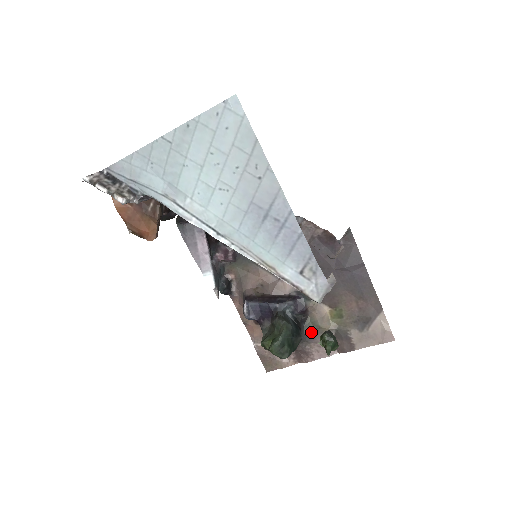
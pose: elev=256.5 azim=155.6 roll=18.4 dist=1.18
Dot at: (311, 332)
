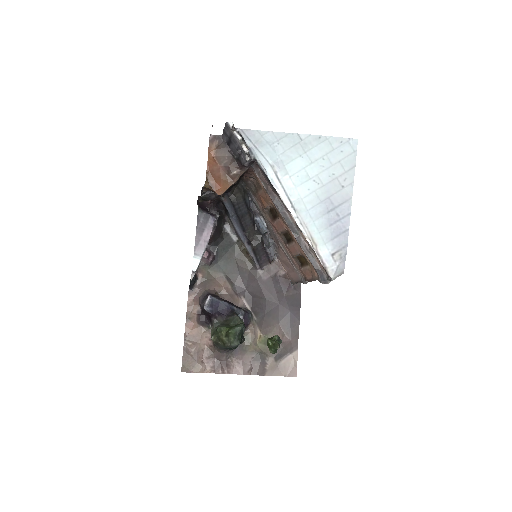
Dot at: (240, 346)
